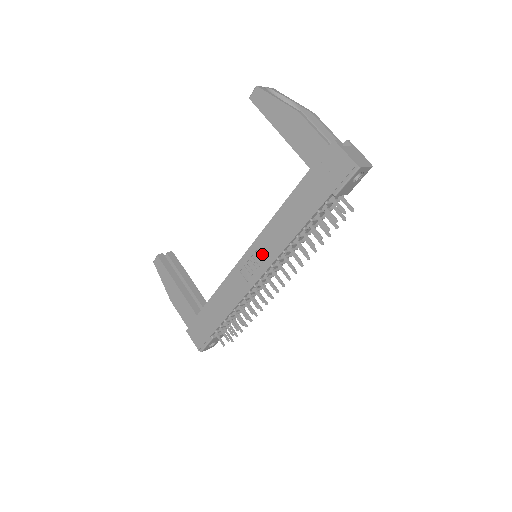
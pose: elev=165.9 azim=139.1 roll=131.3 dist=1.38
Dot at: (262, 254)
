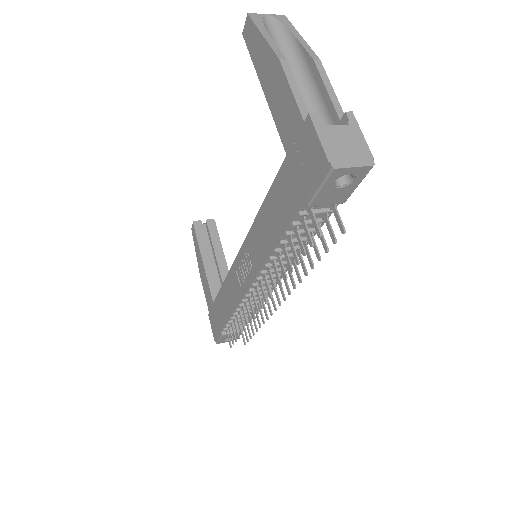
Dot at: (250, 259)
